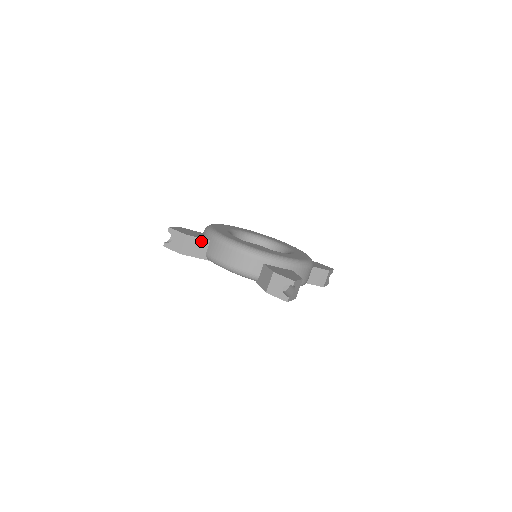
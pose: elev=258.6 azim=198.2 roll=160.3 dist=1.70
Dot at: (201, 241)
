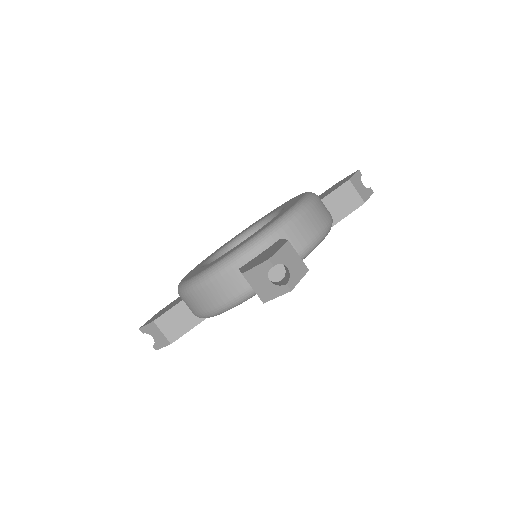
Dot at: (175, 310)
